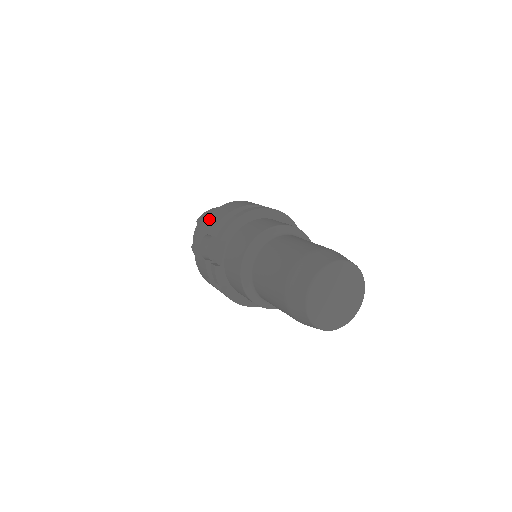
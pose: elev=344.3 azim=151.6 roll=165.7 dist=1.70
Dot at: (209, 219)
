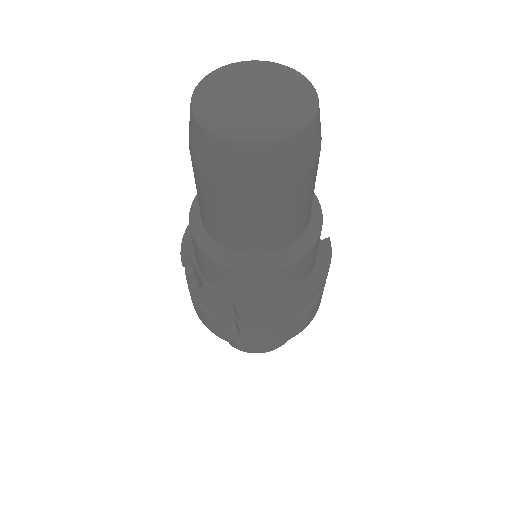
Dot at: occluded
